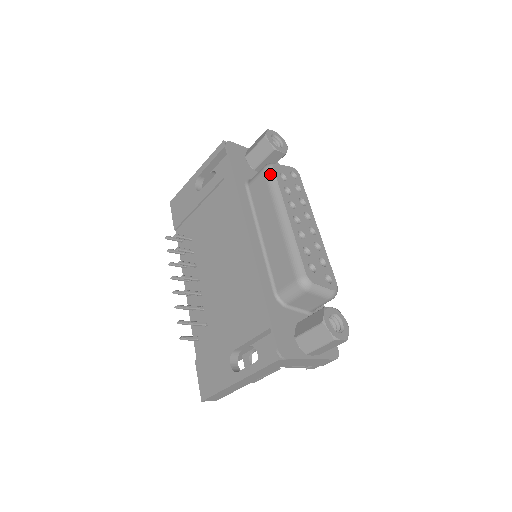
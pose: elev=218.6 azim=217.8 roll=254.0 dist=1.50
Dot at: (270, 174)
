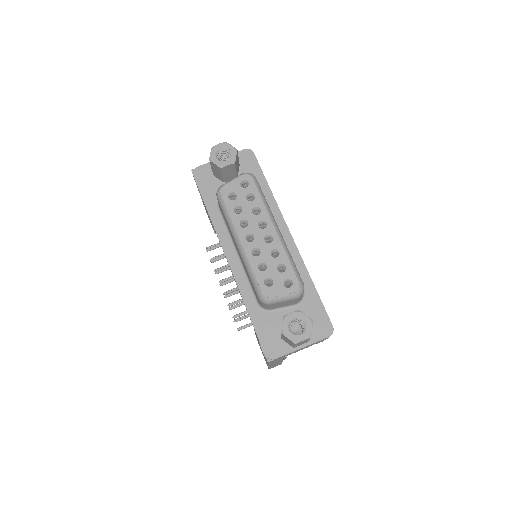
Dot at: (220, 201)
